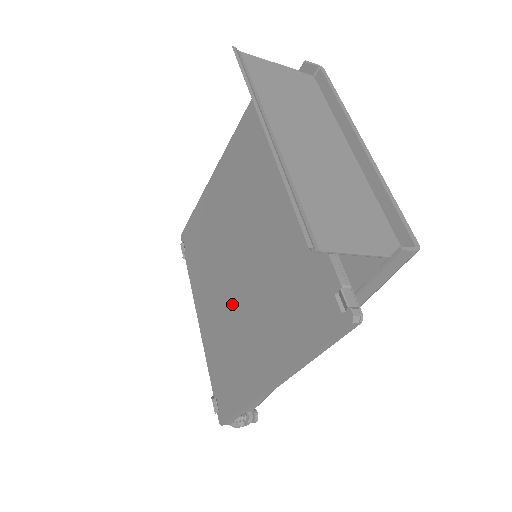
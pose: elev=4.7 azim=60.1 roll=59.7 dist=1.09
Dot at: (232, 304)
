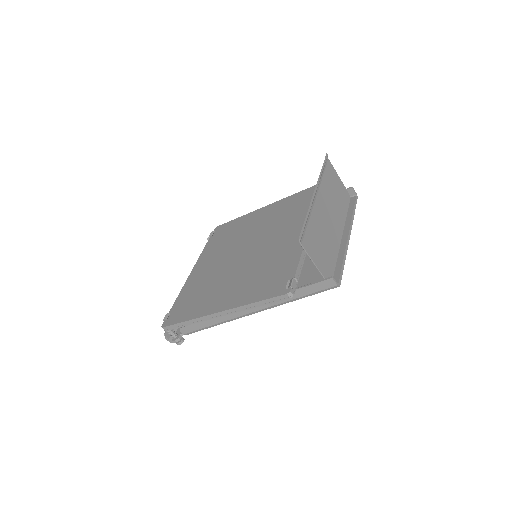
Dot at: (223, 270)
